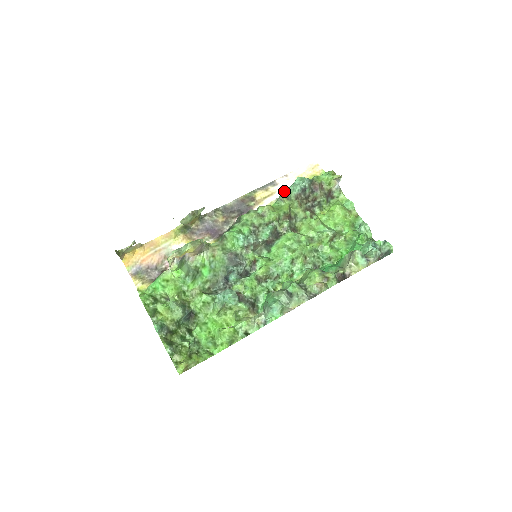
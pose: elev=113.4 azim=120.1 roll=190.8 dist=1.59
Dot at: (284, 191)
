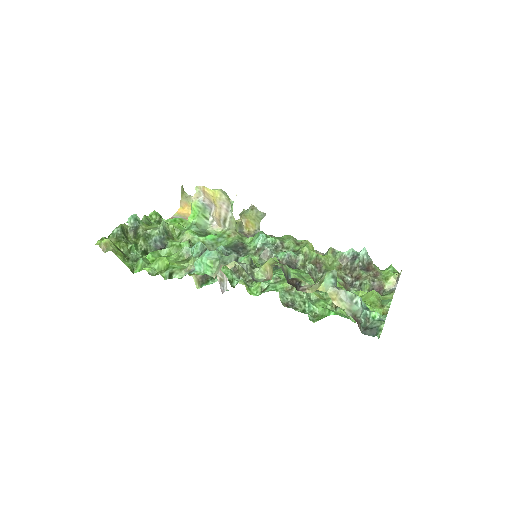
Dot at: occluded
